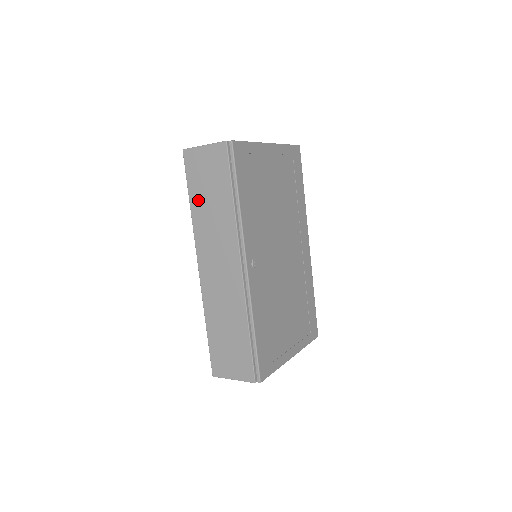
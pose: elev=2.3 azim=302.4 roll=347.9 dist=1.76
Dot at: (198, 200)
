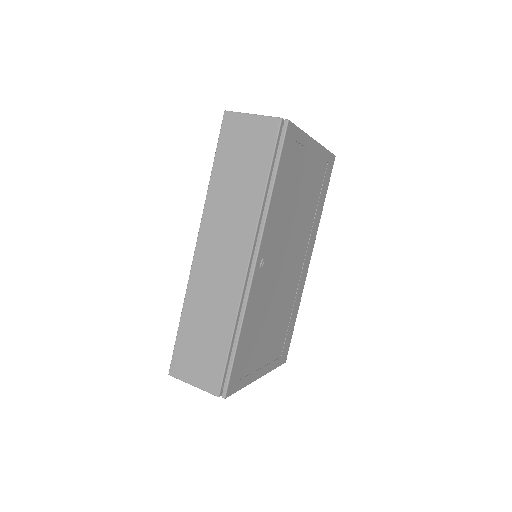
Dot at: (223, 172)
